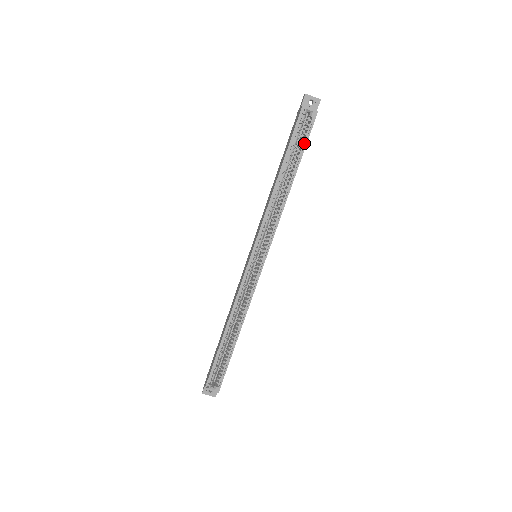
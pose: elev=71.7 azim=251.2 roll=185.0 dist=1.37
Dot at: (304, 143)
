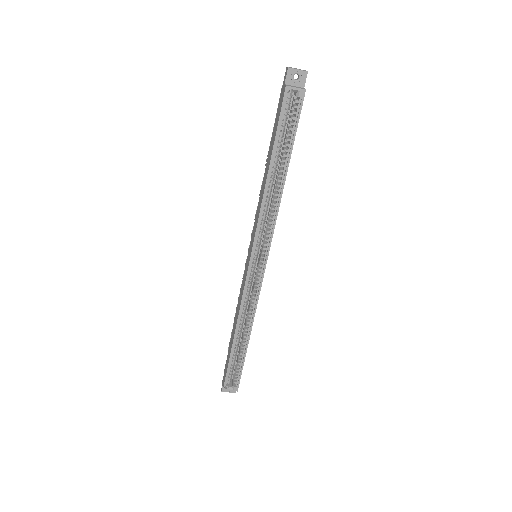
Dot at: (293, 130)
